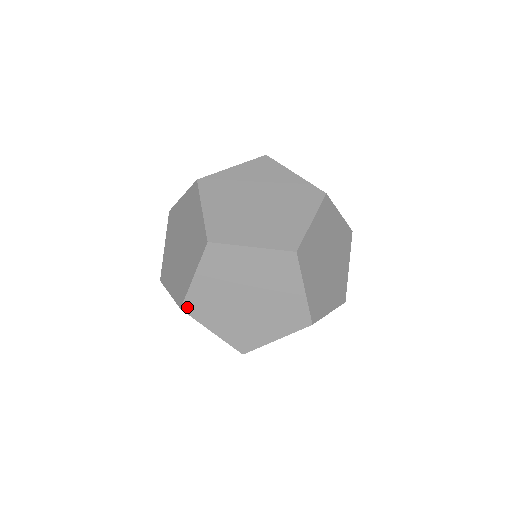
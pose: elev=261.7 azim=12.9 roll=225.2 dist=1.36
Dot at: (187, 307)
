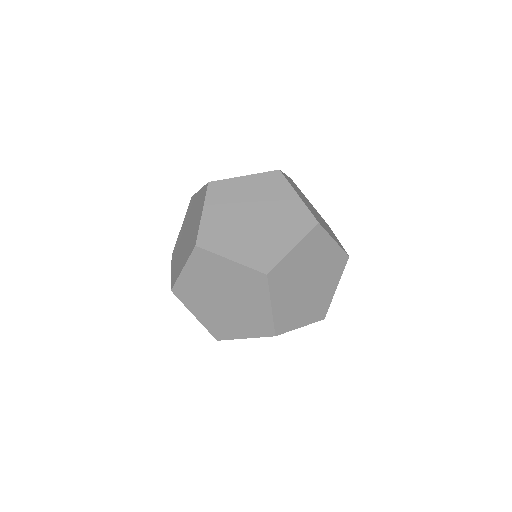
Dot at: (217, 336)
